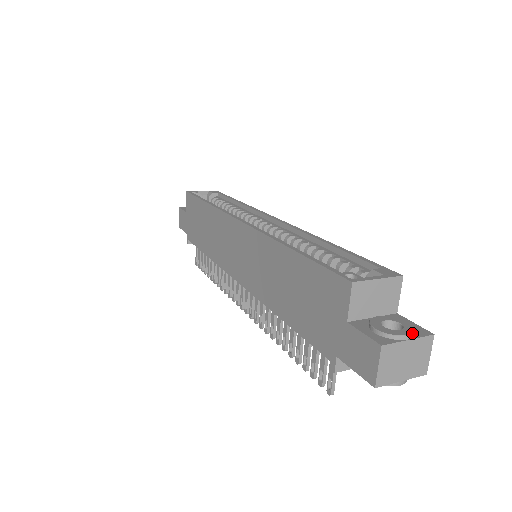
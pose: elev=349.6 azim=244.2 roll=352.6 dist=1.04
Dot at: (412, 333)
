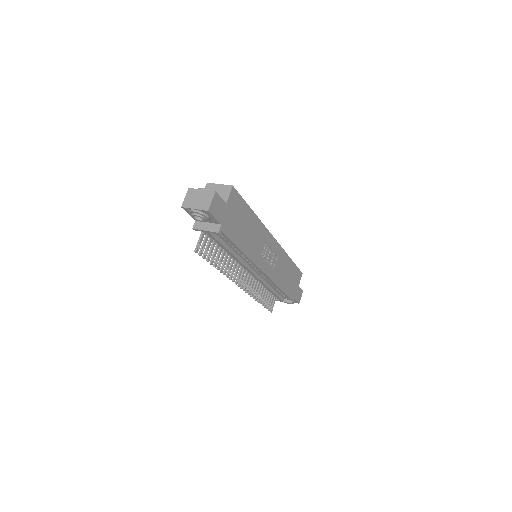
Dot at: (205, 188)
